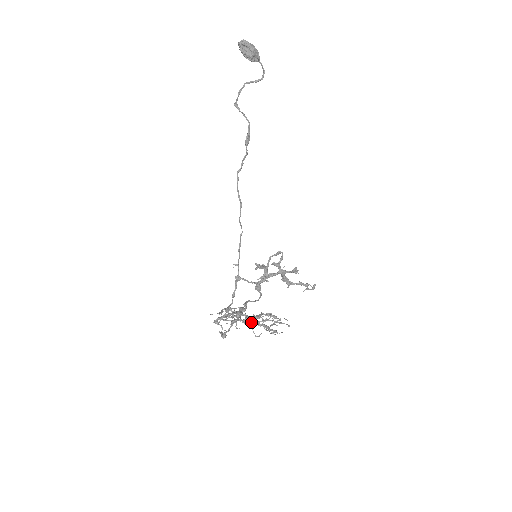
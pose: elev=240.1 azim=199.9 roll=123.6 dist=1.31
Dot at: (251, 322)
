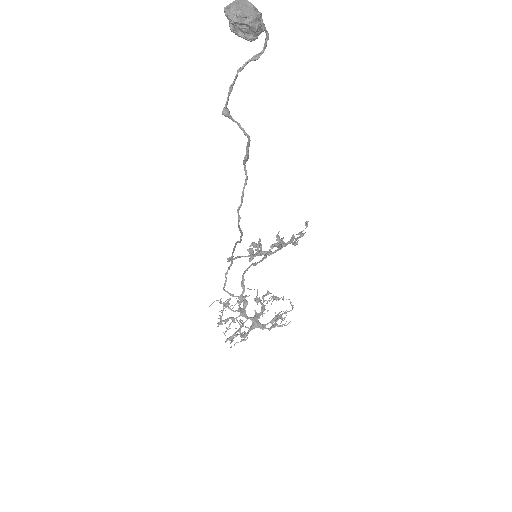
Dot at: (260, 328)
